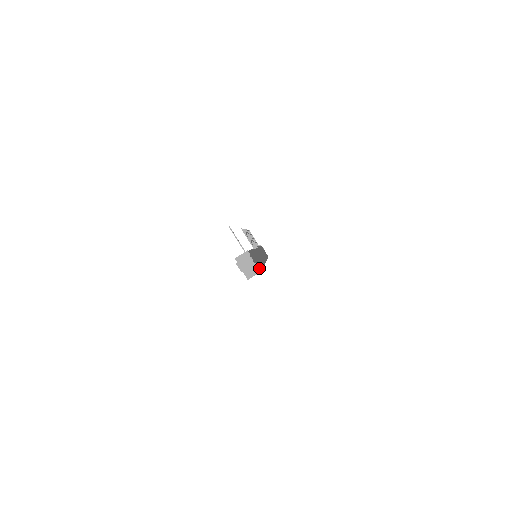
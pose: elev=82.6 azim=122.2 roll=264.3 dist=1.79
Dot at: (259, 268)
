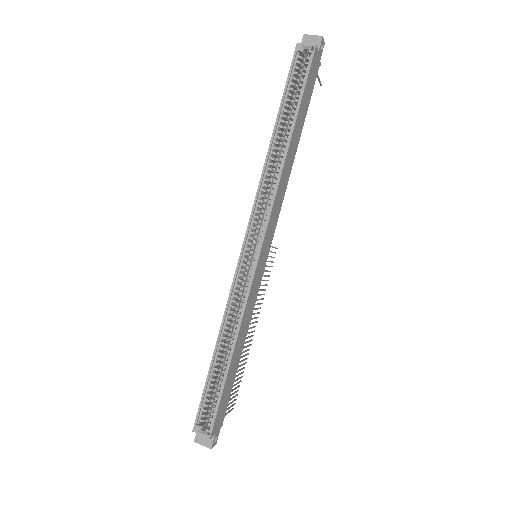
Dot at: (315, 56)
